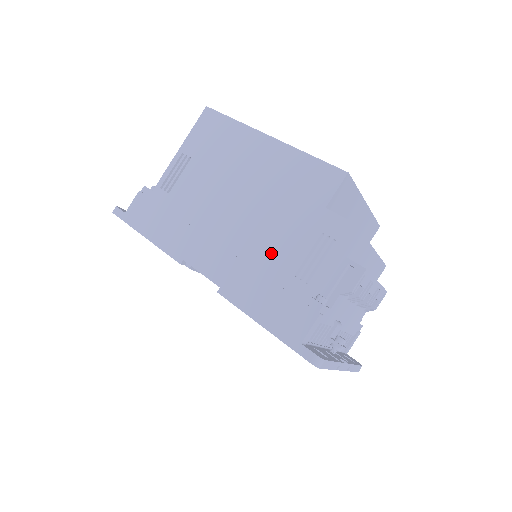
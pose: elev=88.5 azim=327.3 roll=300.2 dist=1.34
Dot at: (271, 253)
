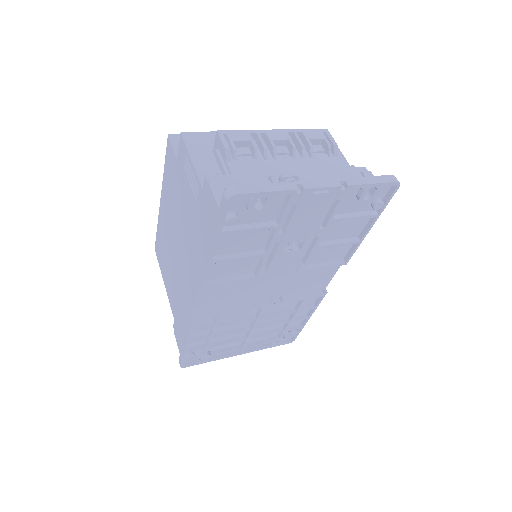
Dot at: (189, 221)
